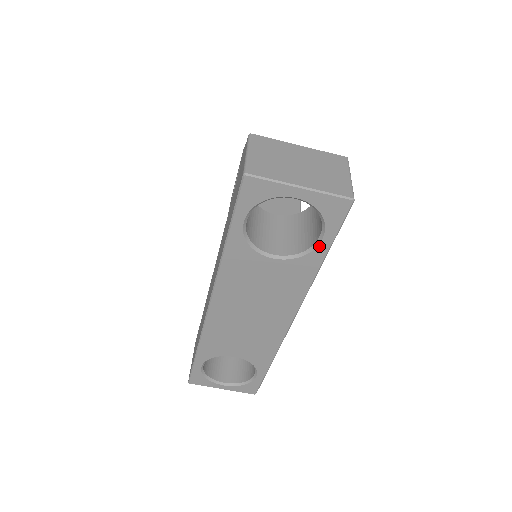
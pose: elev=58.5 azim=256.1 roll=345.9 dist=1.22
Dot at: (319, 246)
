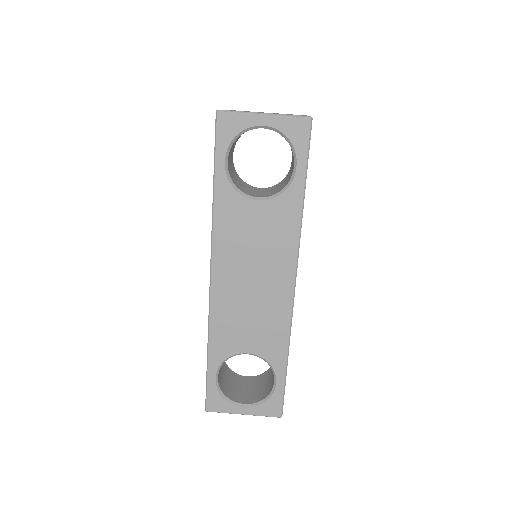
Dot at: (296, 176)
